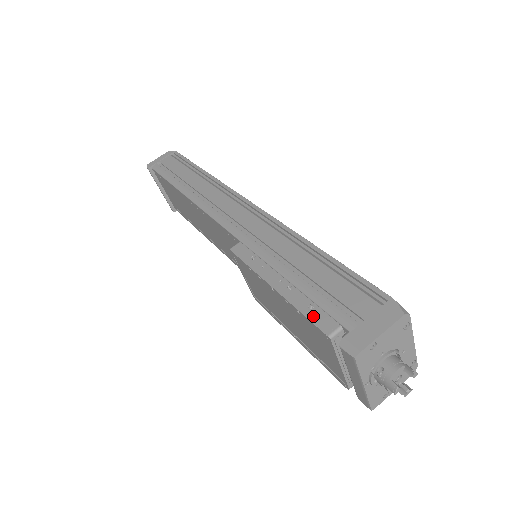
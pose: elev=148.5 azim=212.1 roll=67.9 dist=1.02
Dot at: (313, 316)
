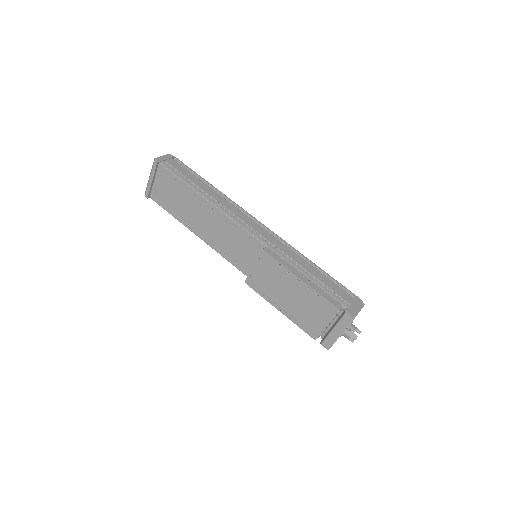
Dot at: (328, 298)
